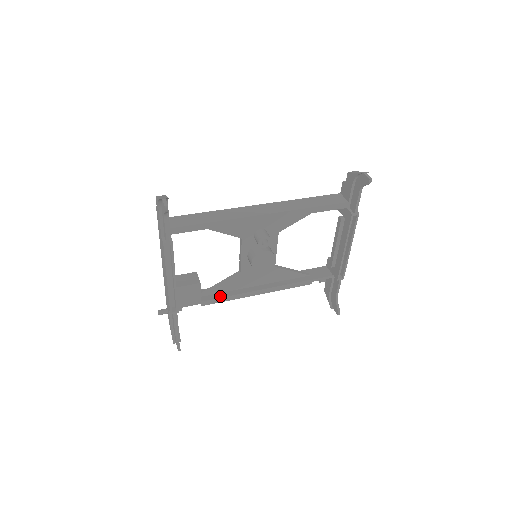
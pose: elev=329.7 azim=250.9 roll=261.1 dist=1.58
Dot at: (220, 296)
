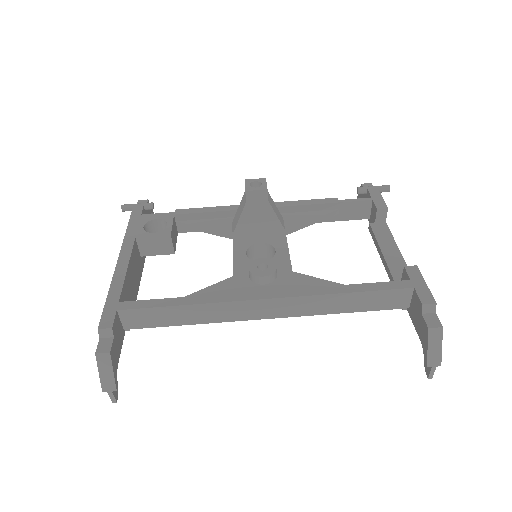
Dot at: occluded
